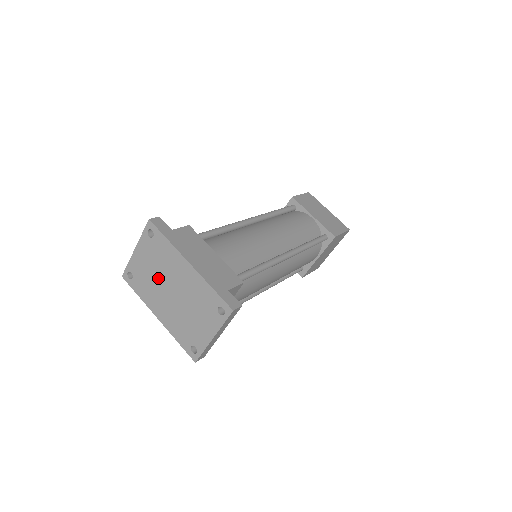
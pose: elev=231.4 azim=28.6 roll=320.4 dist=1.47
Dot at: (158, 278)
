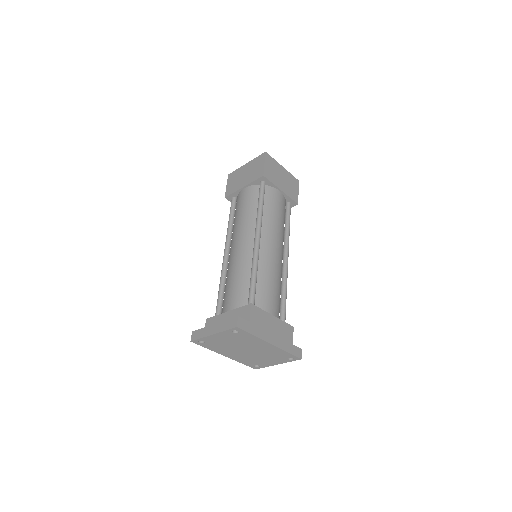
Dot at: (234, 346)
